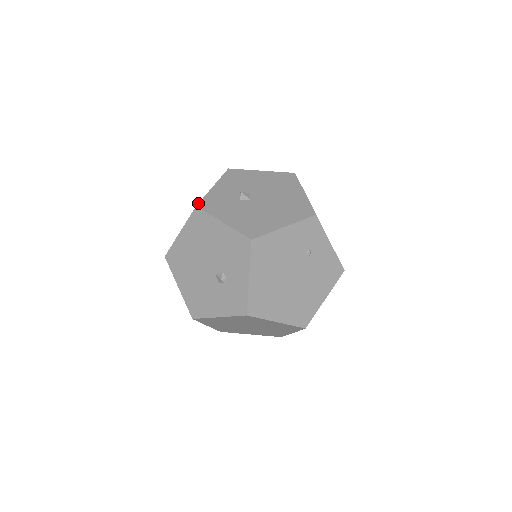
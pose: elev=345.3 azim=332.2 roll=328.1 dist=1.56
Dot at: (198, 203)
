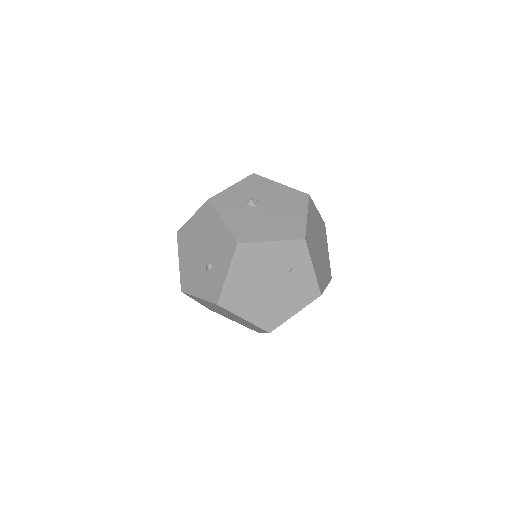
Dot at: (211, 197)
